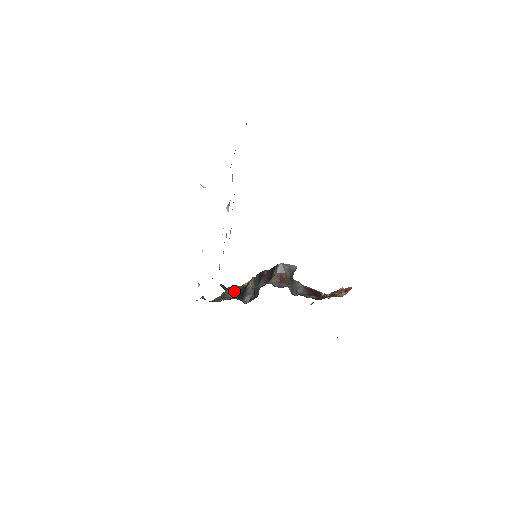
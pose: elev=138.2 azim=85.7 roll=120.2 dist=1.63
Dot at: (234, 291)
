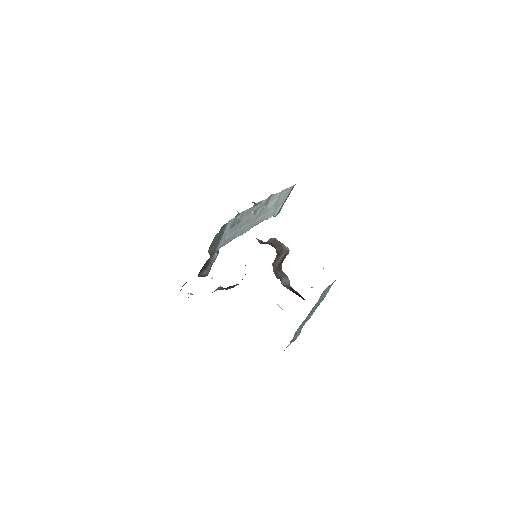
Dot at: (220, 288)
